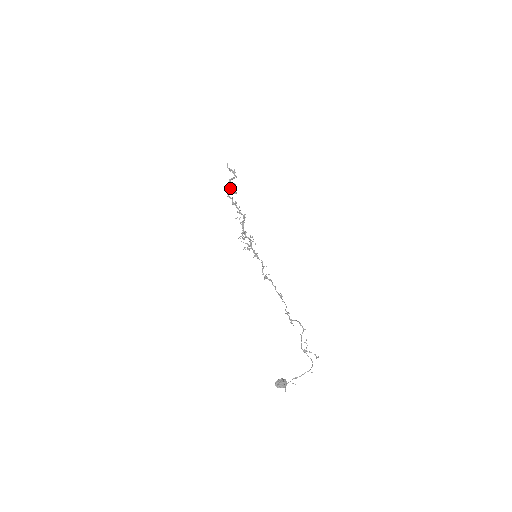
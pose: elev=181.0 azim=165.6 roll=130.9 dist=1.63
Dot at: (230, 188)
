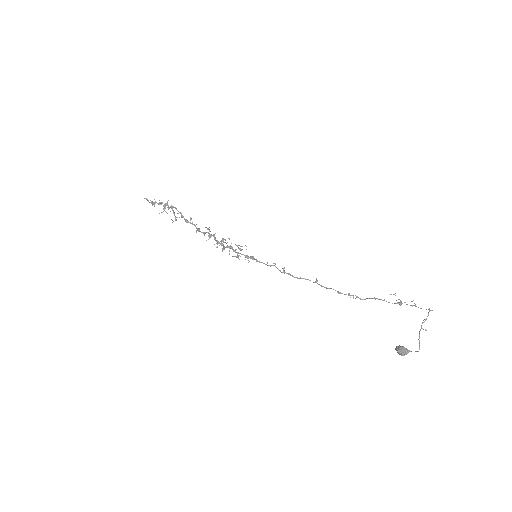
Dot at: (170, 211)
